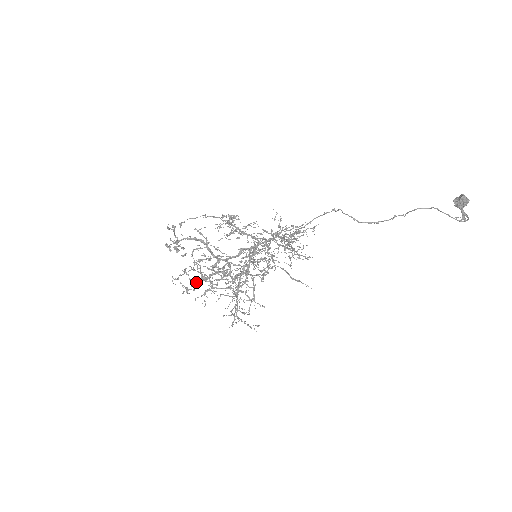
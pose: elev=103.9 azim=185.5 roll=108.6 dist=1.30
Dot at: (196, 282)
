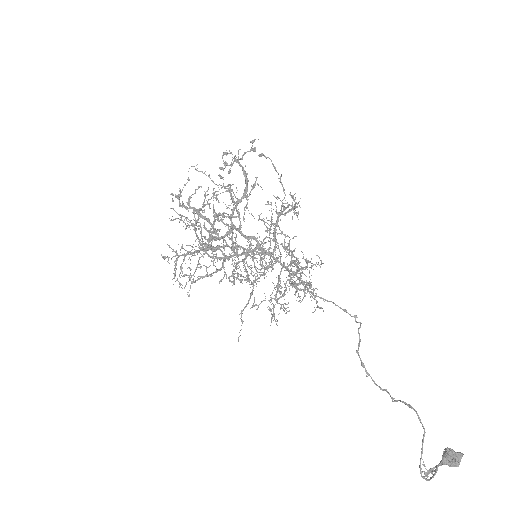
Dot at: occluded
